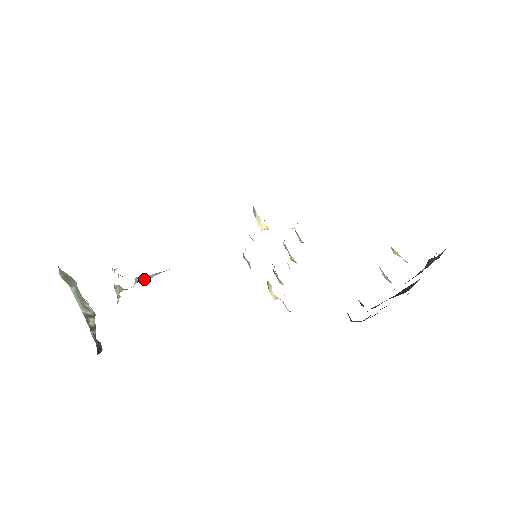
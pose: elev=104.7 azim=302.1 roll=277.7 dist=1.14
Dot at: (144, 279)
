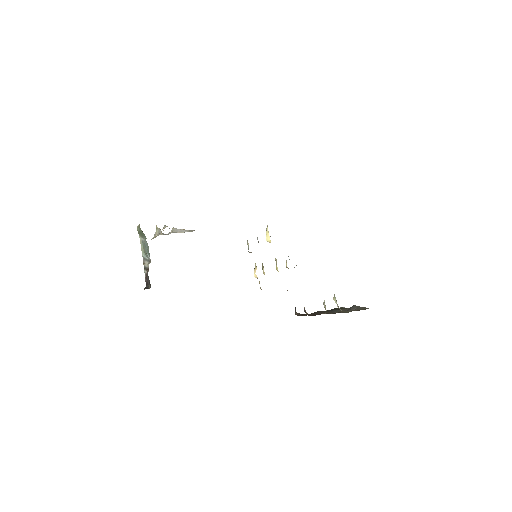
Dot at: (177, 231)
